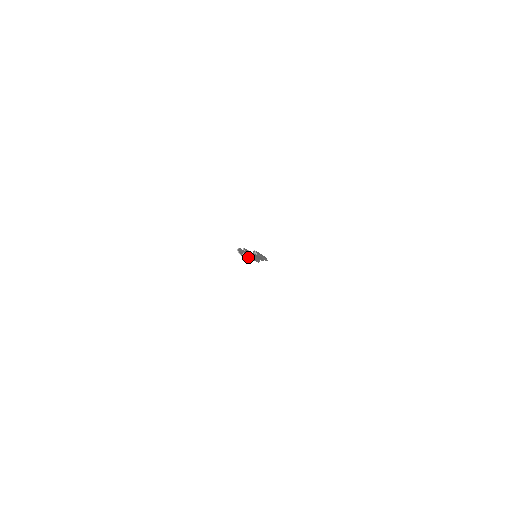
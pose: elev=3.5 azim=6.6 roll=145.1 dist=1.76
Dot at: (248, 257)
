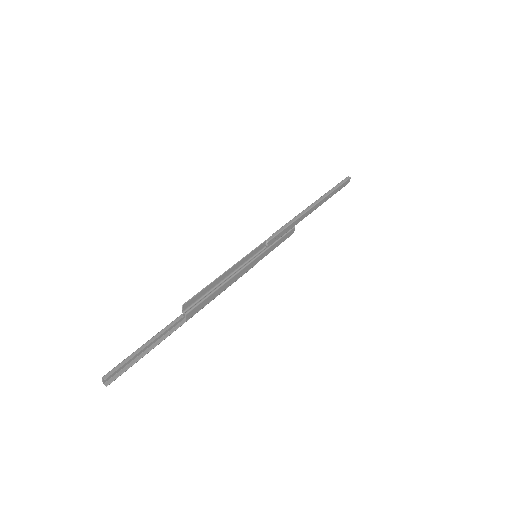
Dot at: (159, 341)
